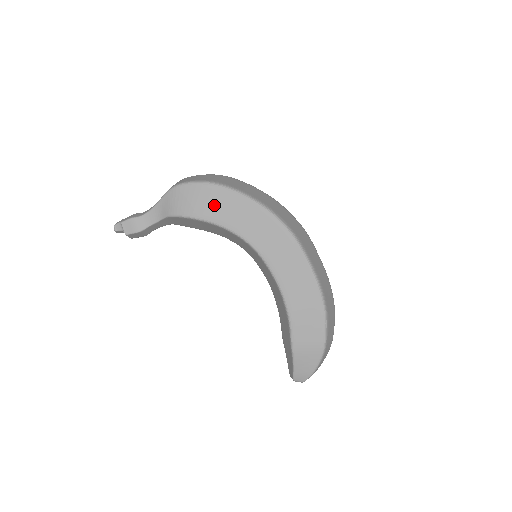
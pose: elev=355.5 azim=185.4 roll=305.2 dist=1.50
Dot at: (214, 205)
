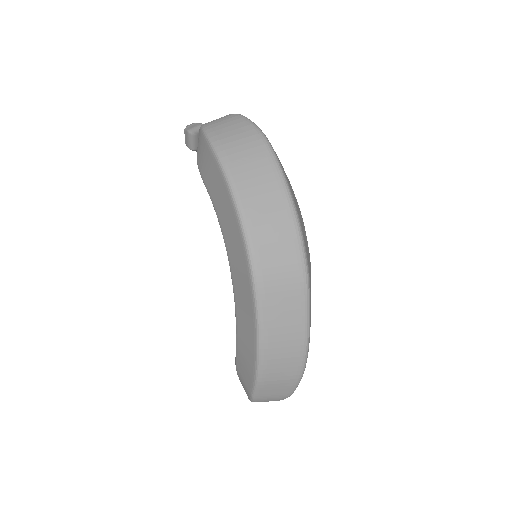
Dot at: (212, 178)
